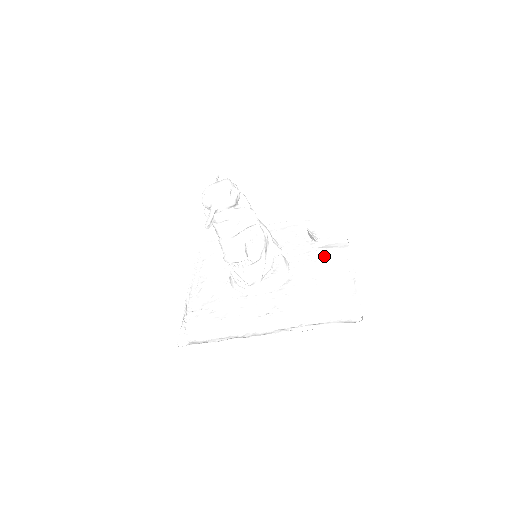
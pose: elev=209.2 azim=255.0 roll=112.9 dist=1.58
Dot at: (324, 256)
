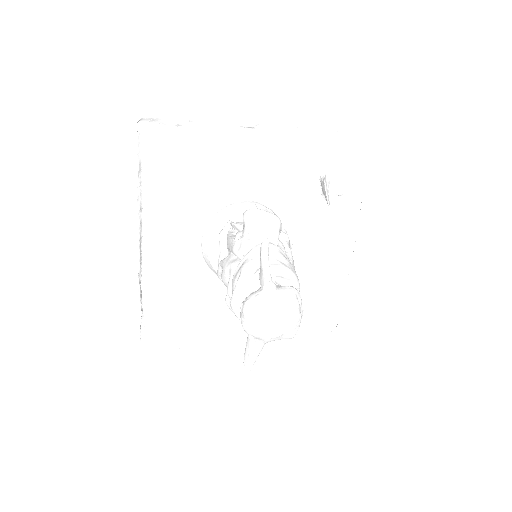
Dot at: (328, 229)
